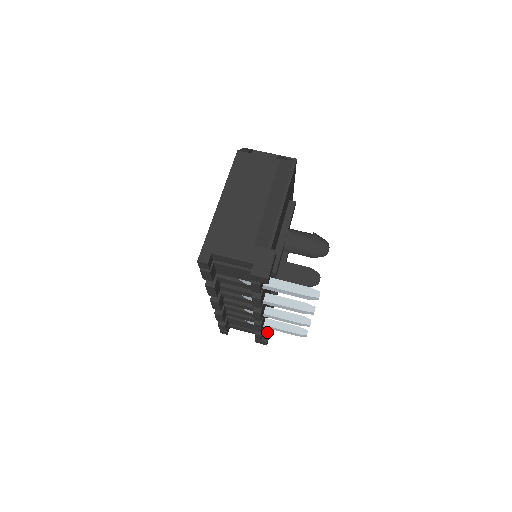
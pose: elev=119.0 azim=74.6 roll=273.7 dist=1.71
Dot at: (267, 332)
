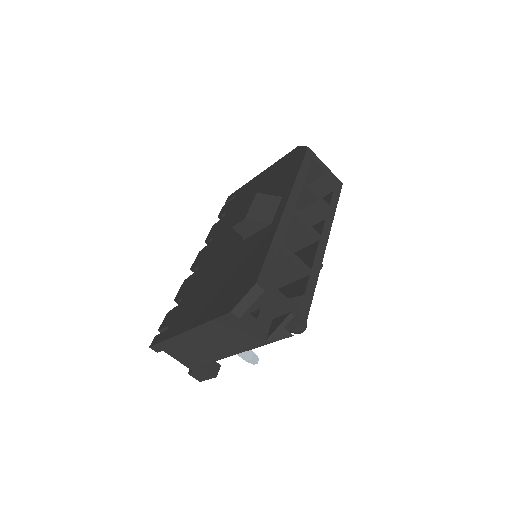
Dot at: occluded
